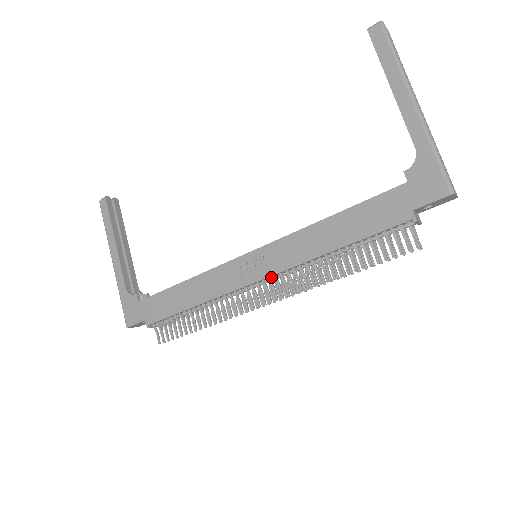
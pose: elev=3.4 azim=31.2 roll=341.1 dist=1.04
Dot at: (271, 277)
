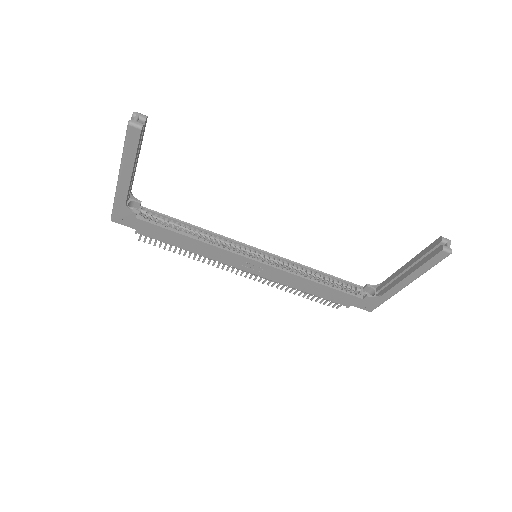
Dot at: occluded
